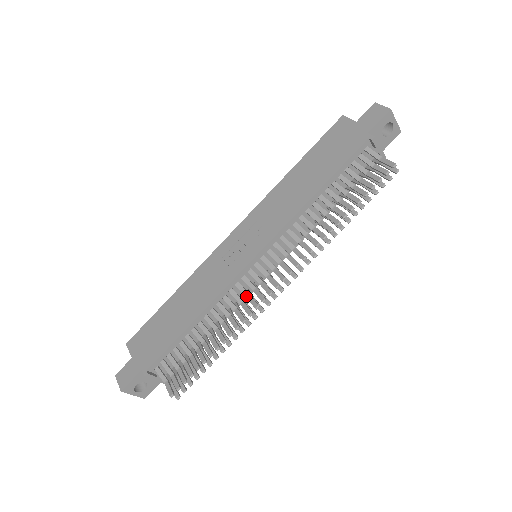
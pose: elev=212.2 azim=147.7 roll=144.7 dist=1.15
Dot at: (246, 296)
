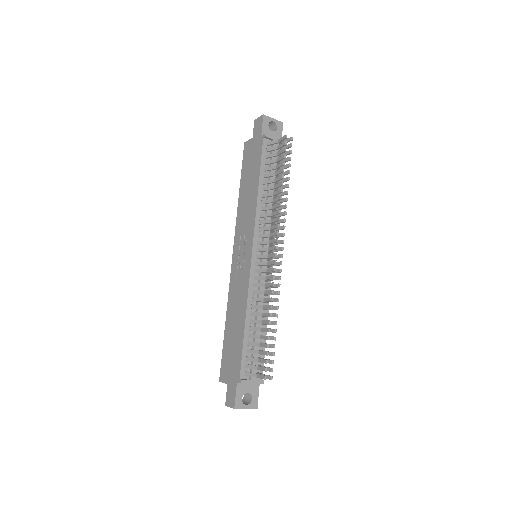
Dot at: (264, 279)
